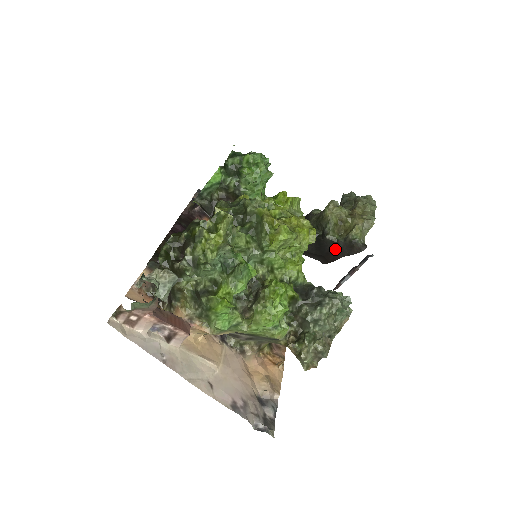
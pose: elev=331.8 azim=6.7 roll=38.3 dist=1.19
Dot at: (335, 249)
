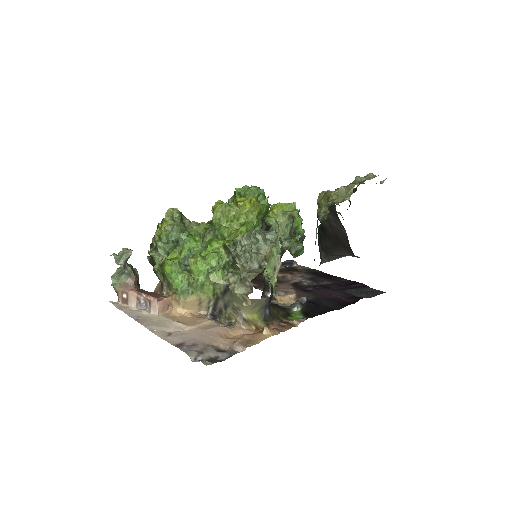
Dot at: (334, 227)
